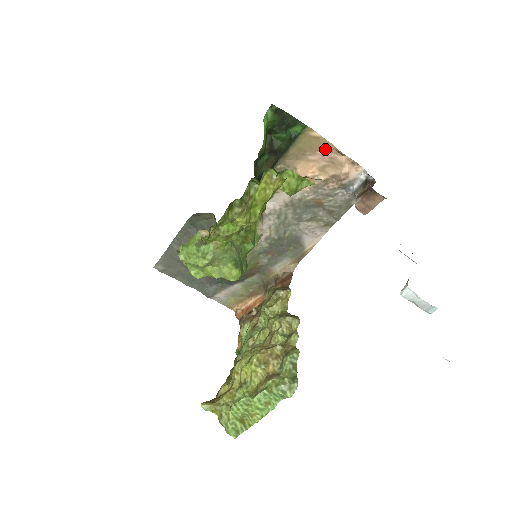
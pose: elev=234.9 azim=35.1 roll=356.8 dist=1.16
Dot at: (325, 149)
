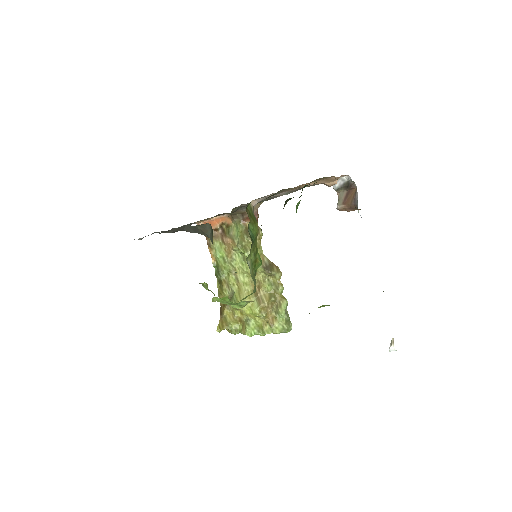
Dot at: (325, 178)
